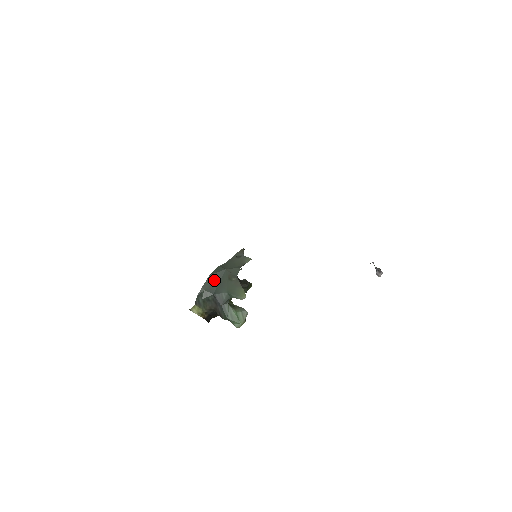
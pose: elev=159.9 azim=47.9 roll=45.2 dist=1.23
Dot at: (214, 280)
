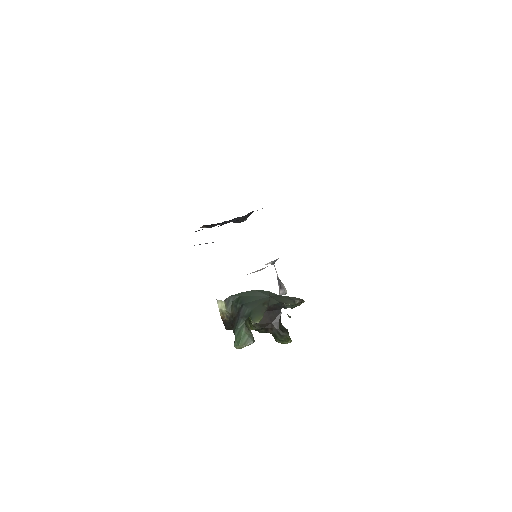
Dot at: (254, 296)
